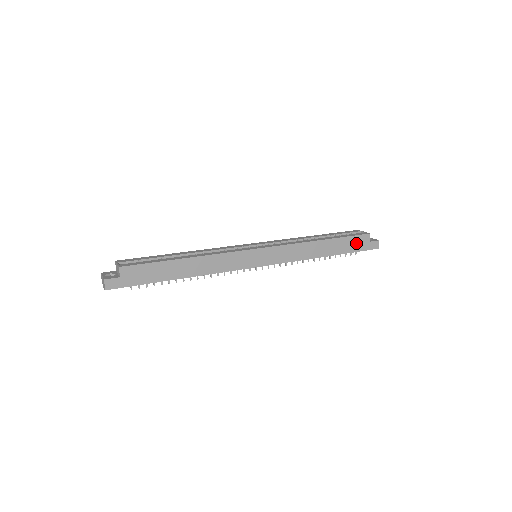
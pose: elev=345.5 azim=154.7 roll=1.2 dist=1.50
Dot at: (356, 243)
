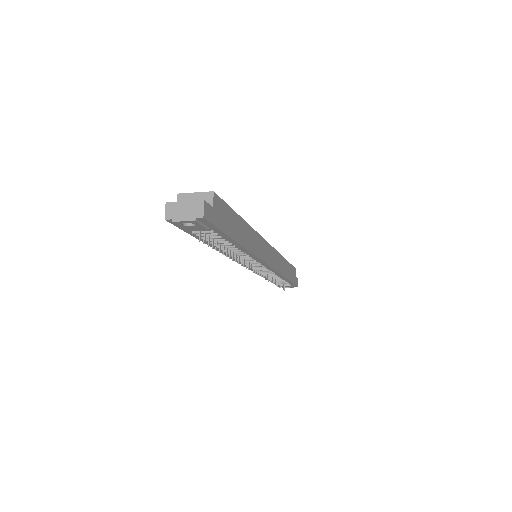
Dot at: (293, 274)
